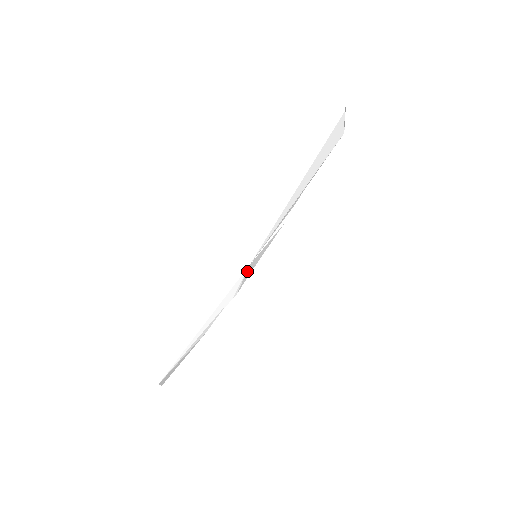
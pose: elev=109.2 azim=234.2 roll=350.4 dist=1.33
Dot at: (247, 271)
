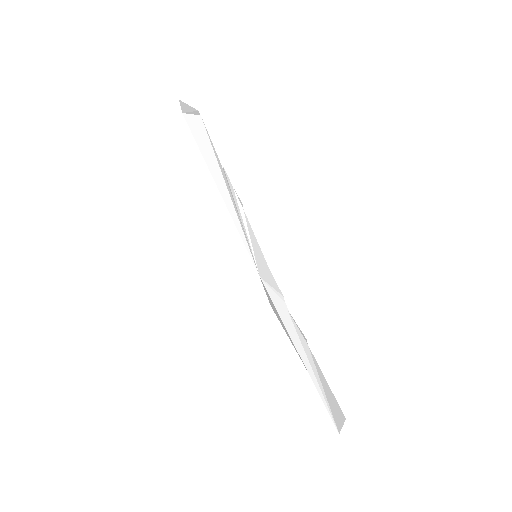
Dot at: (265, 279)
